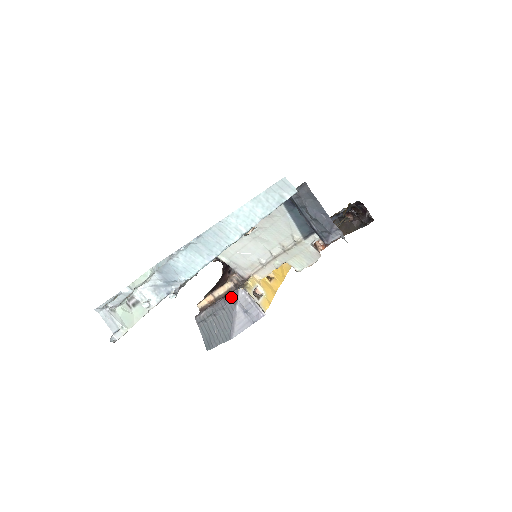
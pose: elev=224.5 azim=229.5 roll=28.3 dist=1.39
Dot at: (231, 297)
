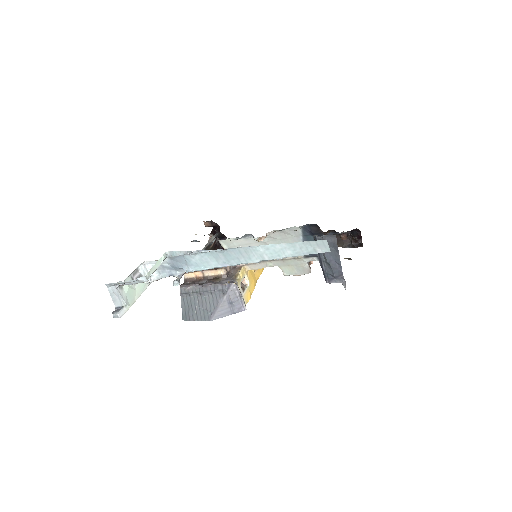
Dot at: (222, 286)
